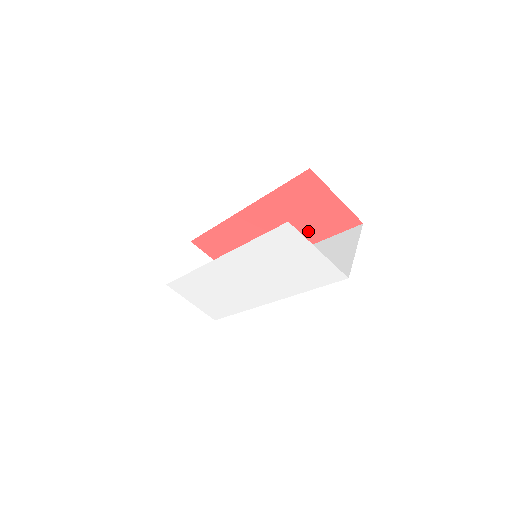
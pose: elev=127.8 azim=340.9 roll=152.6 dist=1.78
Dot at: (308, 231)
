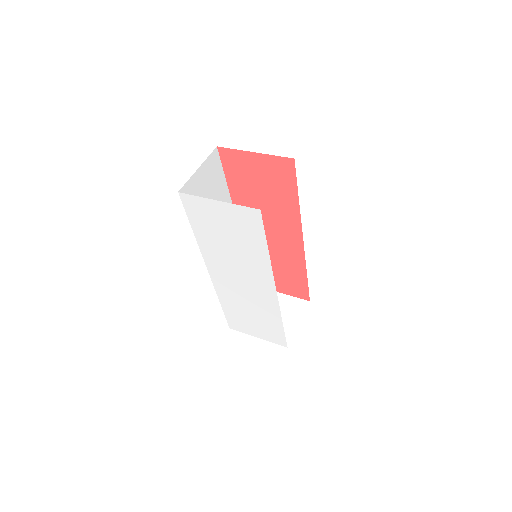
Dot at: (283, 205)
